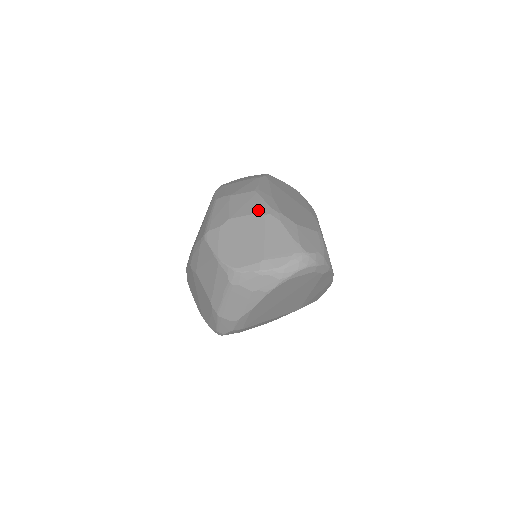
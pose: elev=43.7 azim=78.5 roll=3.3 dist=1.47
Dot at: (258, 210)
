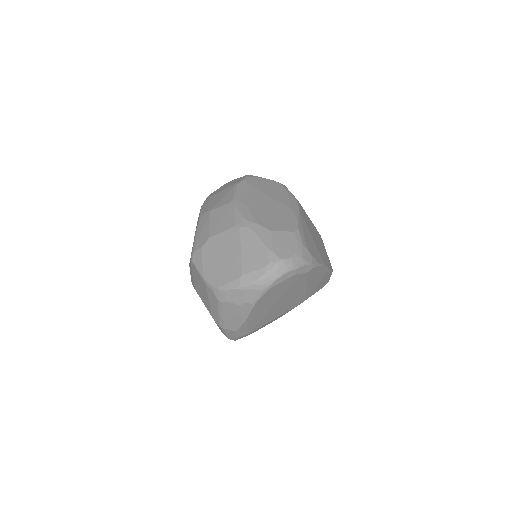
Dot at: (233, 224)
